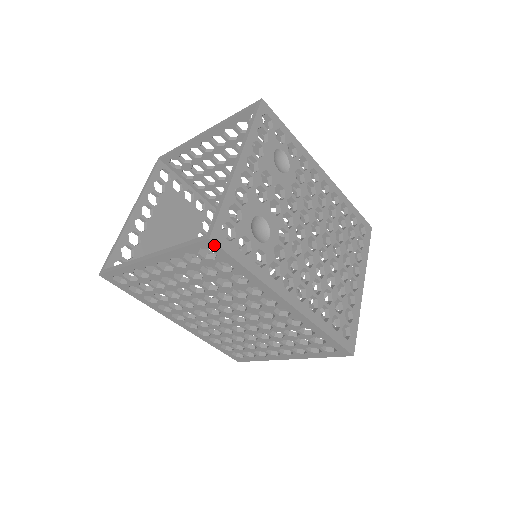
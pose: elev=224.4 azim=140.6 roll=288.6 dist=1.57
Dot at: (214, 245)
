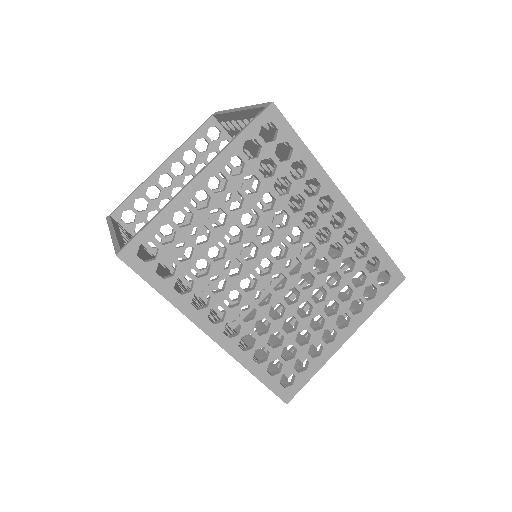
Dot at: (276, 112)
